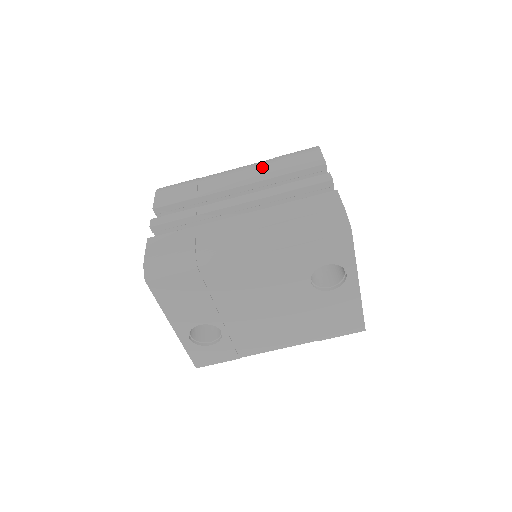
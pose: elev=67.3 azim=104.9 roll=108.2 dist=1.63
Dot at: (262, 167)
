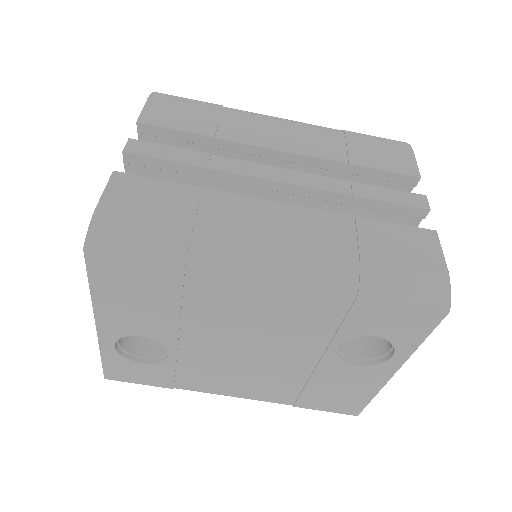
Dot at: (324, 136)
